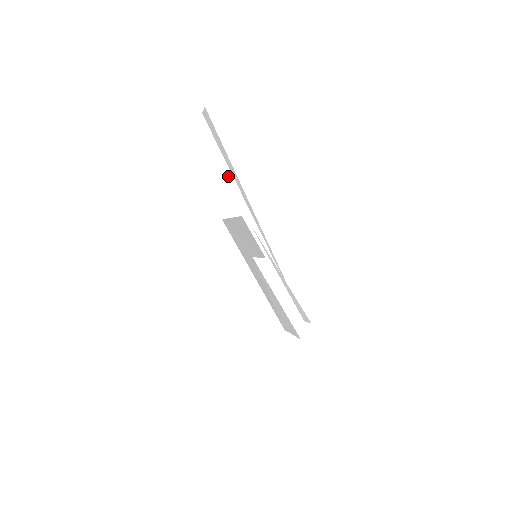
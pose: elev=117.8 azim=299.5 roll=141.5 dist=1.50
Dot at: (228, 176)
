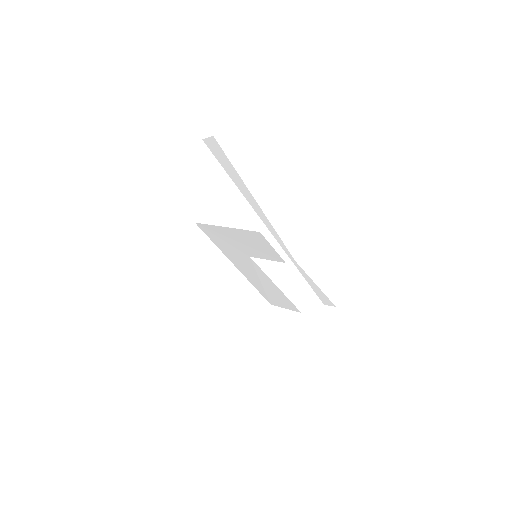
Dot at: (240, 197)
